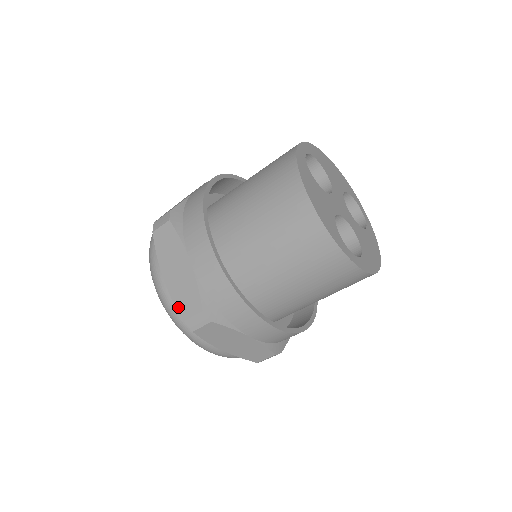
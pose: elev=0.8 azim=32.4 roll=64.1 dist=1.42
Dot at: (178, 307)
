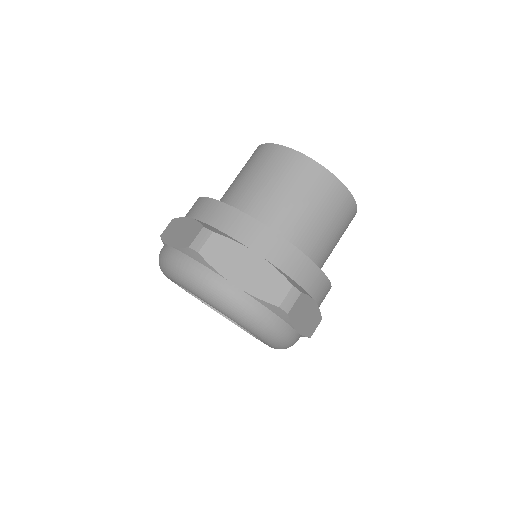
Dot at: (183, 246)
